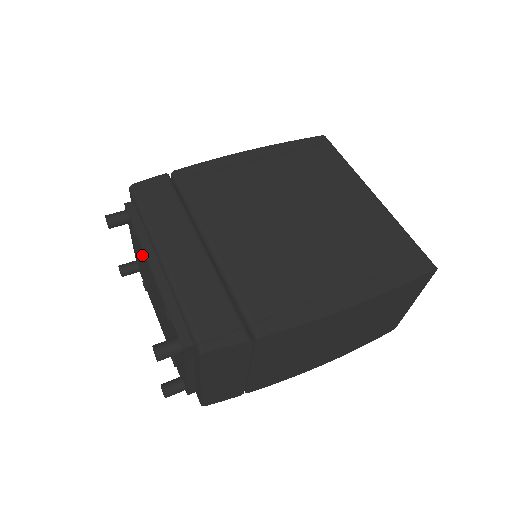
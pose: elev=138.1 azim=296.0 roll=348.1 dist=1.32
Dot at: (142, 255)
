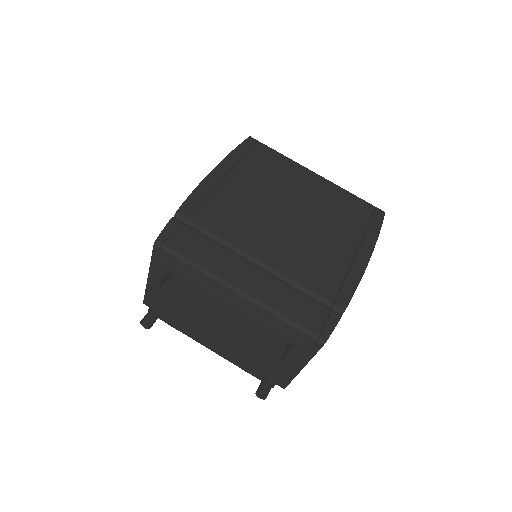
Dot at: (201, 297)
